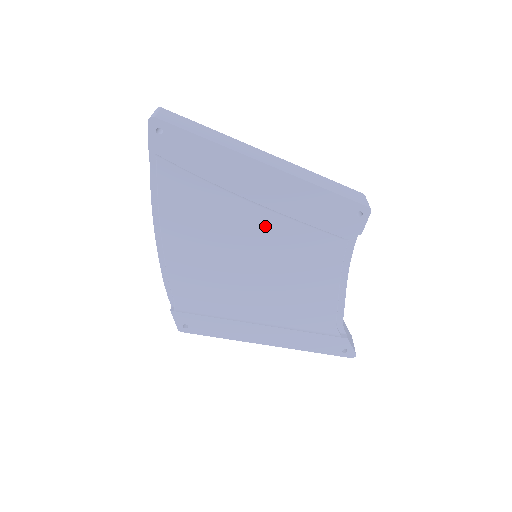
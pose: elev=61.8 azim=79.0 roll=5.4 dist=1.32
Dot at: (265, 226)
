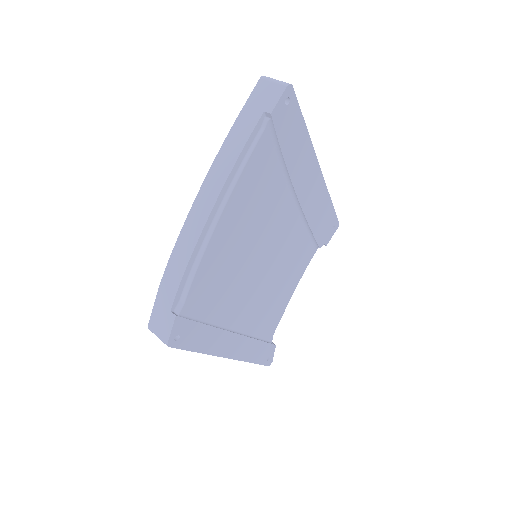
Dot at: (288, 225)
